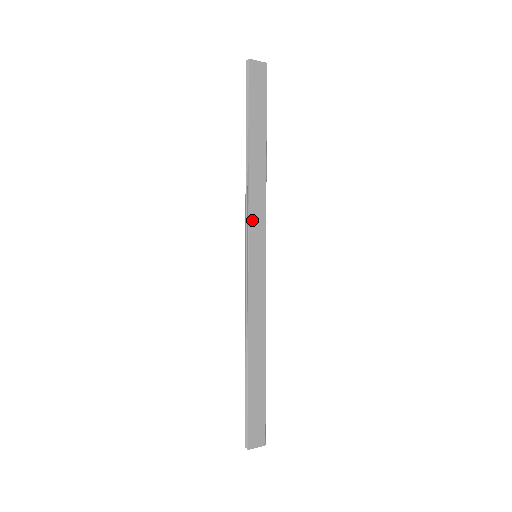
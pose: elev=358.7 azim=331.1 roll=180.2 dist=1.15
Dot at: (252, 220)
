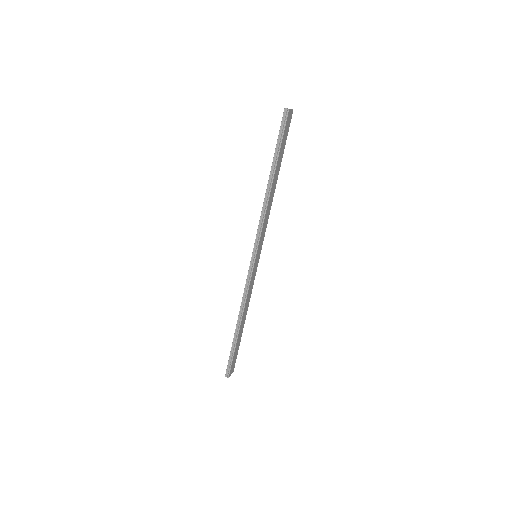
Dot at: (262, 233)
